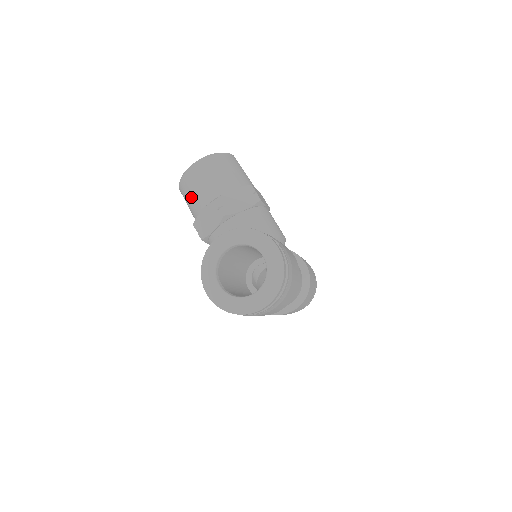
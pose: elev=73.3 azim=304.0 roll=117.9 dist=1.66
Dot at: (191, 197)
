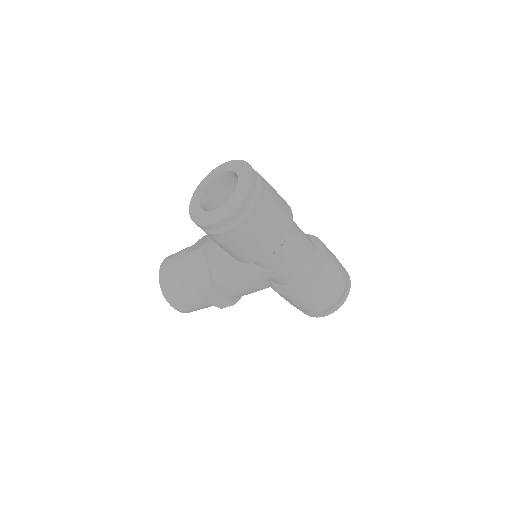
Dot at: (177, 284)
